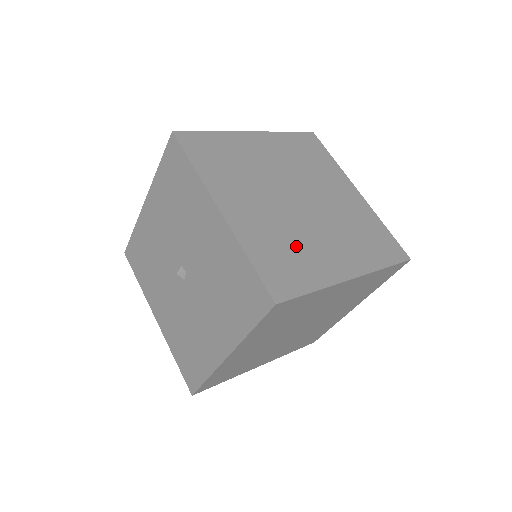
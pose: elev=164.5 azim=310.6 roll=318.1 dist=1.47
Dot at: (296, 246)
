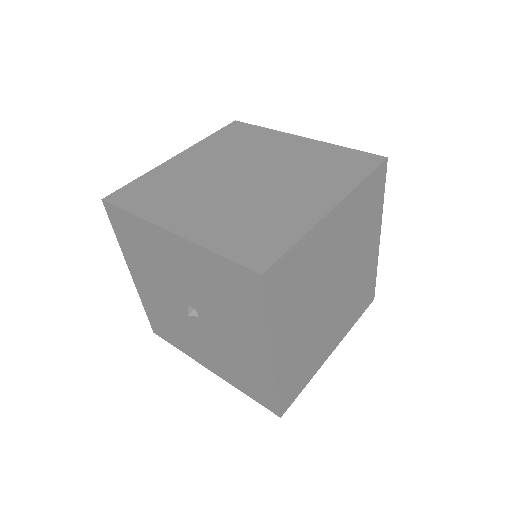
Dot at: (311, 351)
